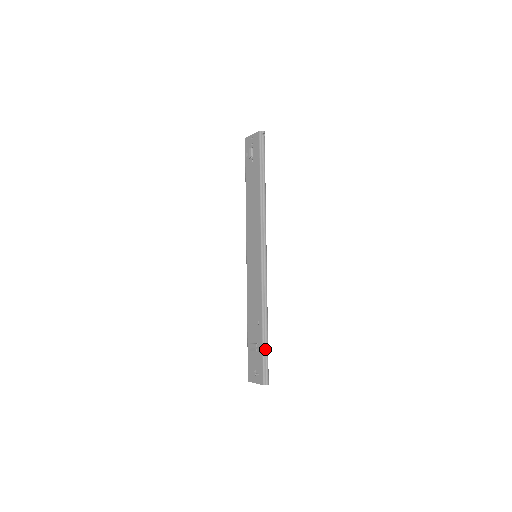
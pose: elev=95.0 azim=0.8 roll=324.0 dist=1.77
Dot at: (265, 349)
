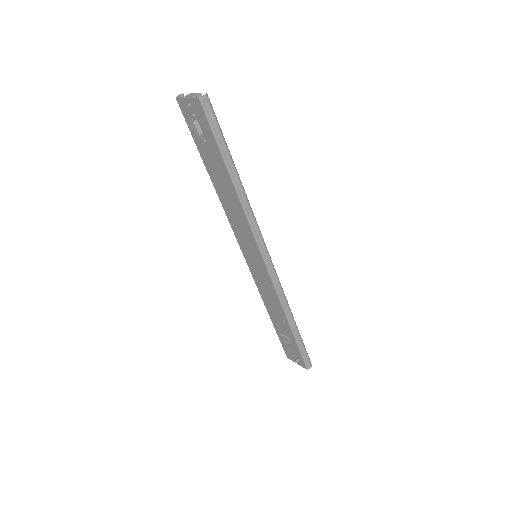
Dot at: (300, 343)
